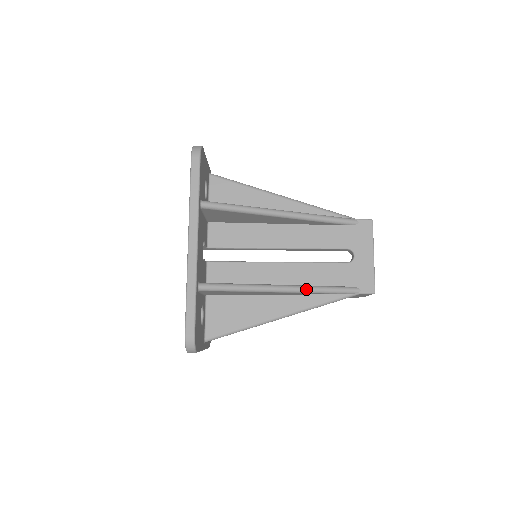
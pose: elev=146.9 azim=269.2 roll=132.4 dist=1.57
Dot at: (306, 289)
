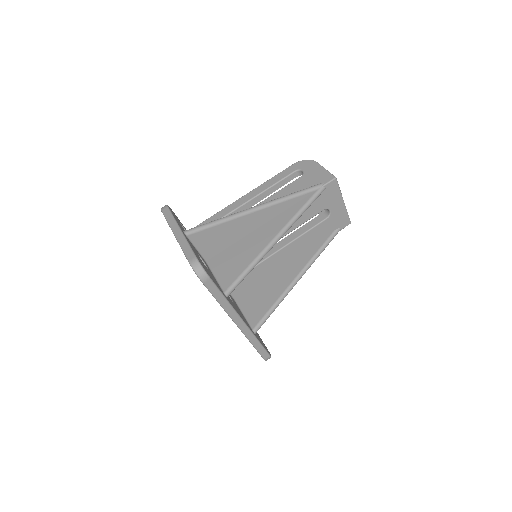
Dot at: occluded
